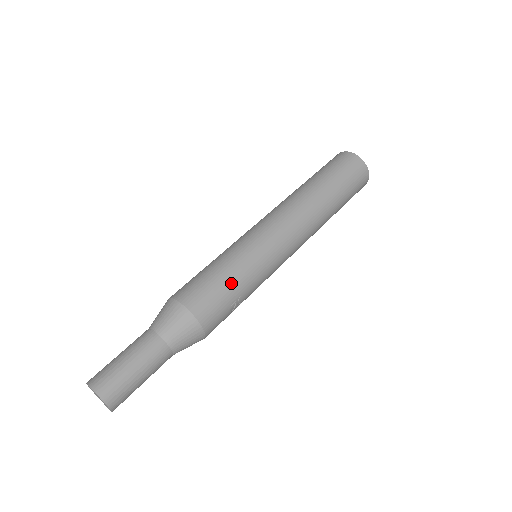
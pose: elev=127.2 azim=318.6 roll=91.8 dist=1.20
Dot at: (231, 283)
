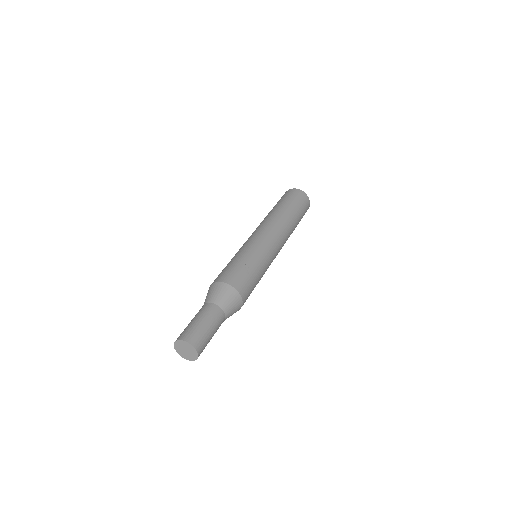
Dot at: (234, 261)
